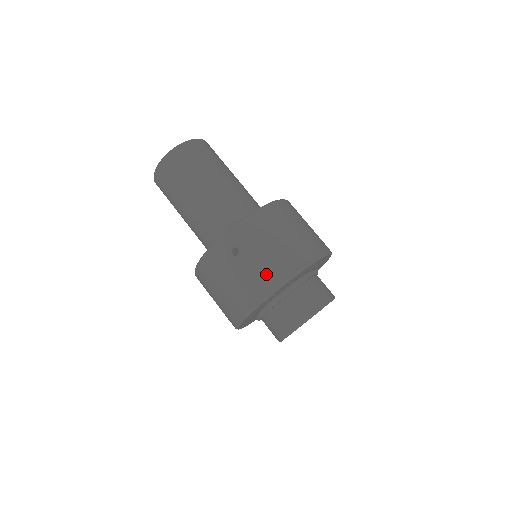
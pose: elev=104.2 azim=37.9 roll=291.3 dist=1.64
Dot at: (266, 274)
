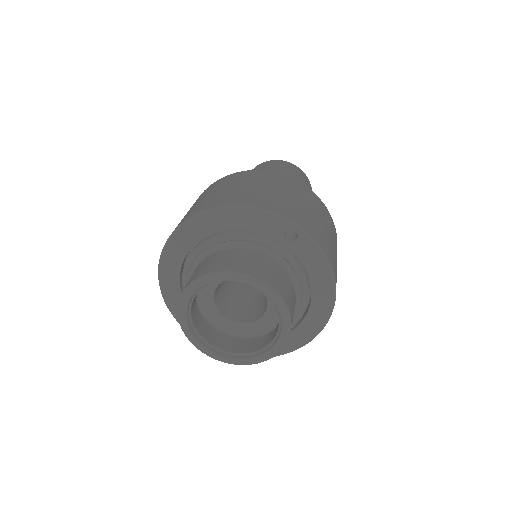
Dot at: (313, 224)
